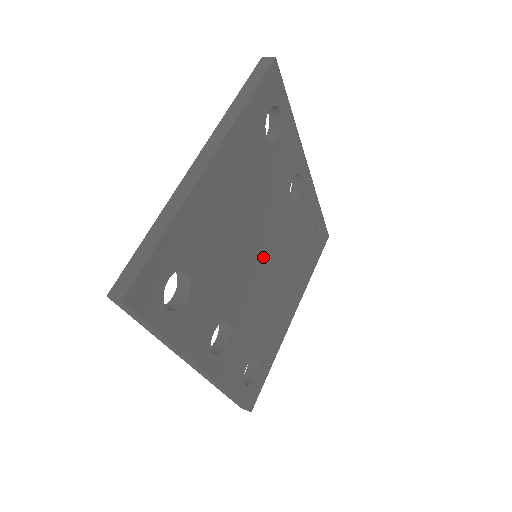
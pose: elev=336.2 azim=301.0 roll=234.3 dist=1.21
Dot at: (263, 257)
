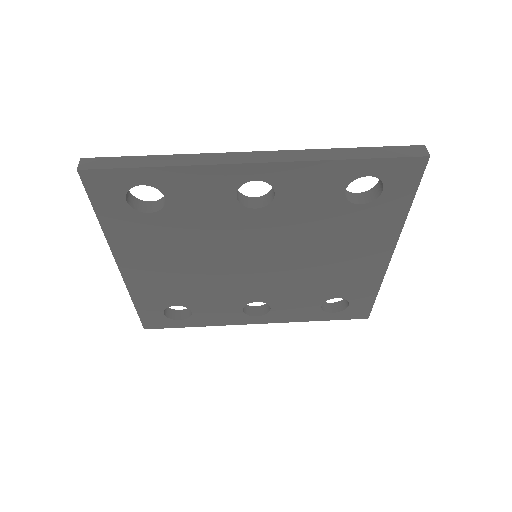
Dot at: (259, 260)
